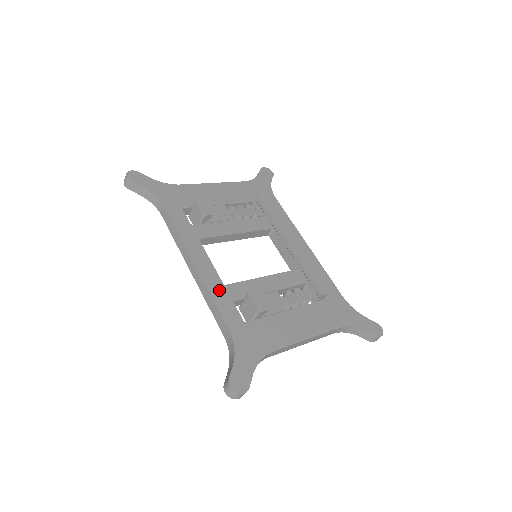
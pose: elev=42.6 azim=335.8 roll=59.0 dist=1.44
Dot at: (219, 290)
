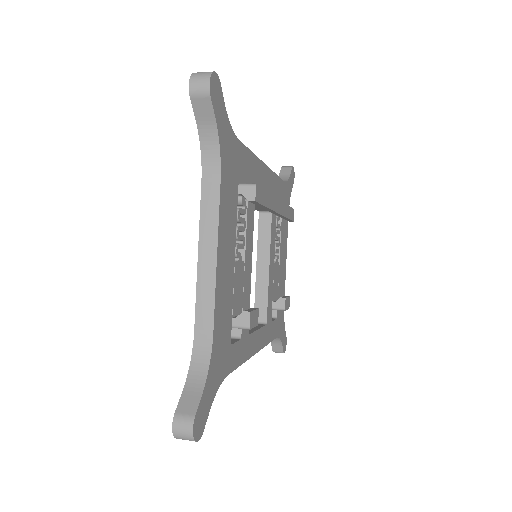
Dot at: (267, 333)
